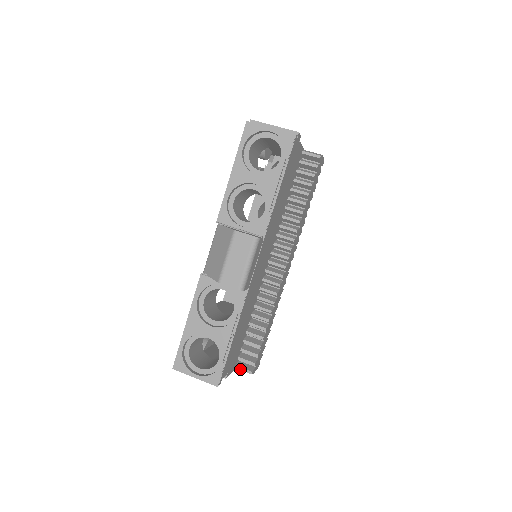
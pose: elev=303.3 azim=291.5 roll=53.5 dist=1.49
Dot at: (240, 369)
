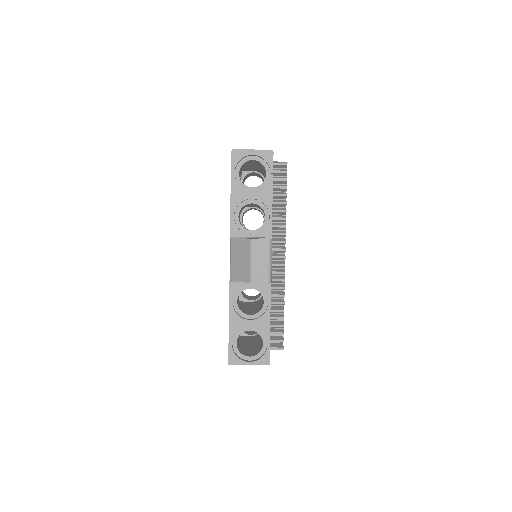
Dot at: (273, 349)
